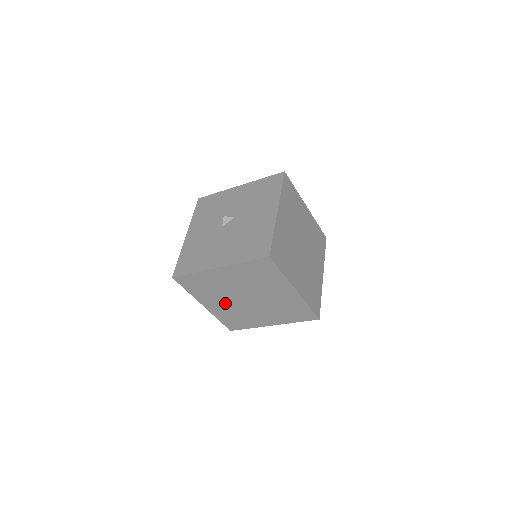
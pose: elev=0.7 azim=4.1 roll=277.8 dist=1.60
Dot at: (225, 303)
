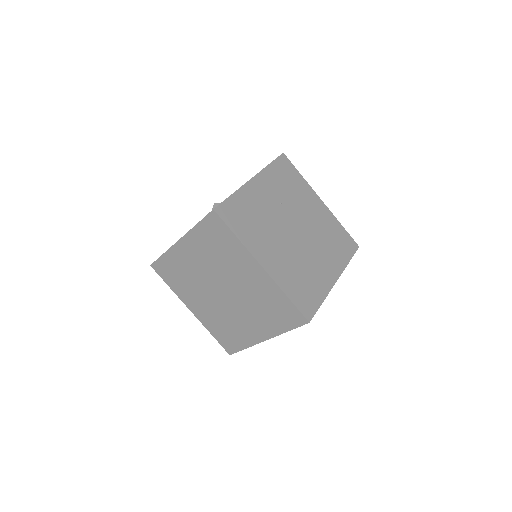
Dot at: (206, 303)
